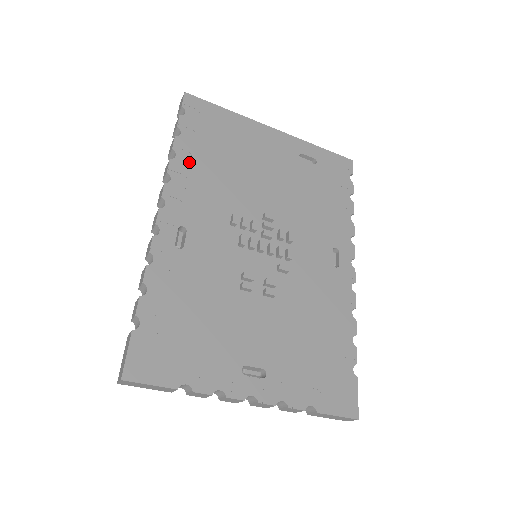
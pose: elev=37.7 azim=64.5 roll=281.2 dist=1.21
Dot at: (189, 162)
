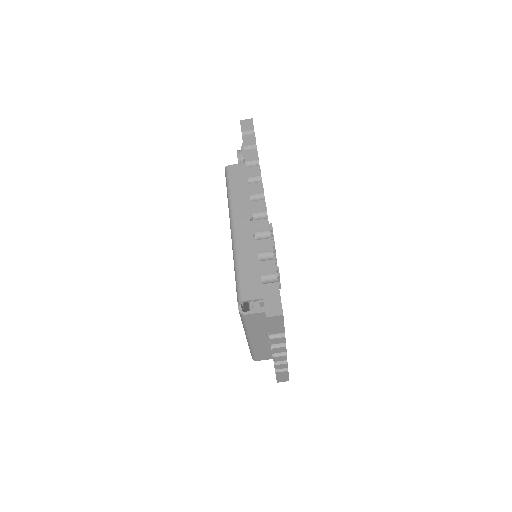
Dot at: occluded
